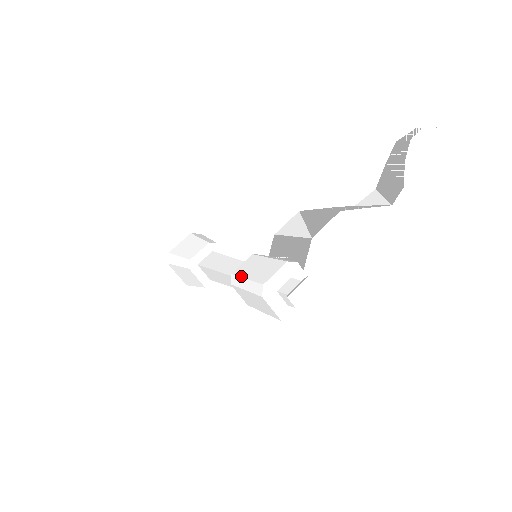
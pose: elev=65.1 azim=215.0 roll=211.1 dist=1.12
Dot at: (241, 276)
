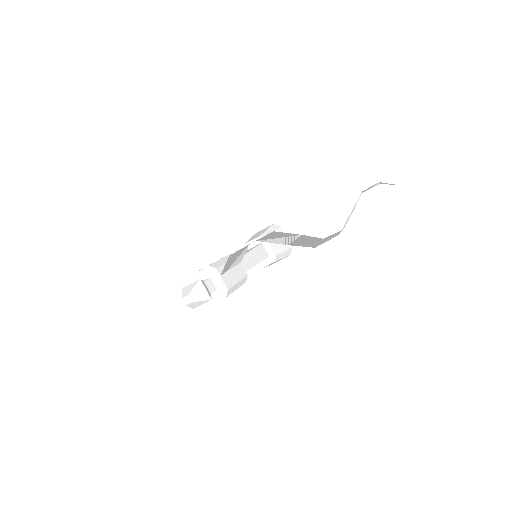
Dot at: occluded
